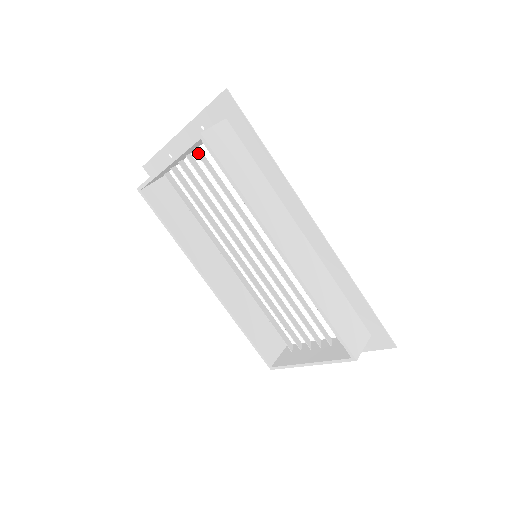
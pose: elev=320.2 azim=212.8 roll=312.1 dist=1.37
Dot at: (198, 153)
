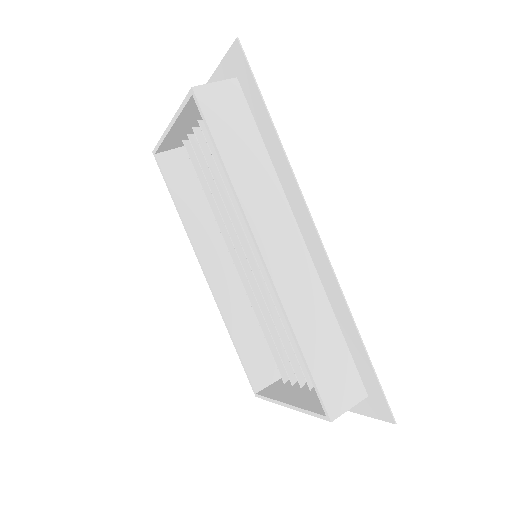
Dot at: occluded
